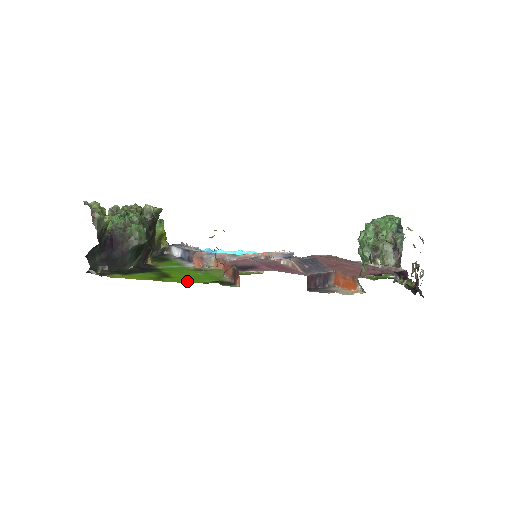
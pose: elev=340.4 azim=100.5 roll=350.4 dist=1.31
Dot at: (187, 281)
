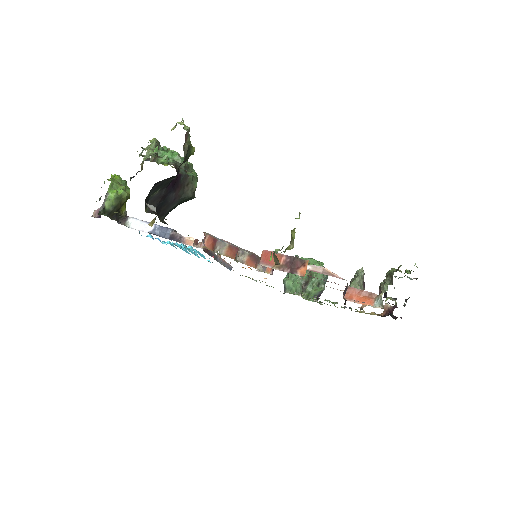
Dot at: occluded
